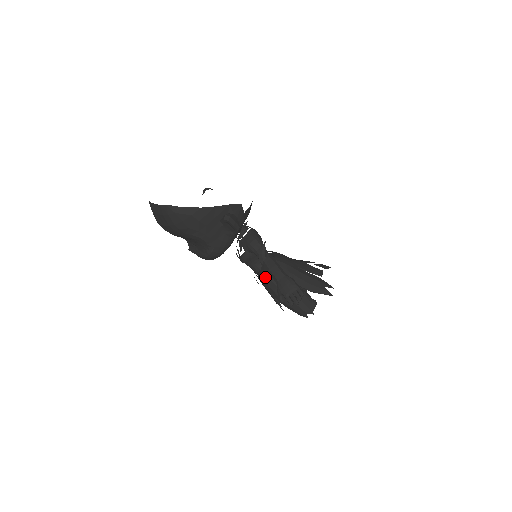
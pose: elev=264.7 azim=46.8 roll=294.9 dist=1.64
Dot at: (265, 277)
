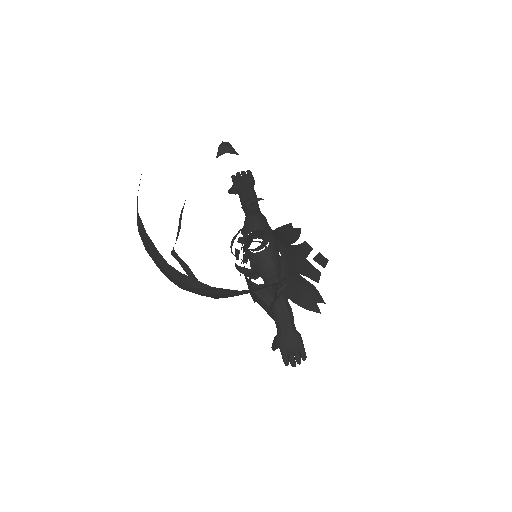
Dot at: occluded
